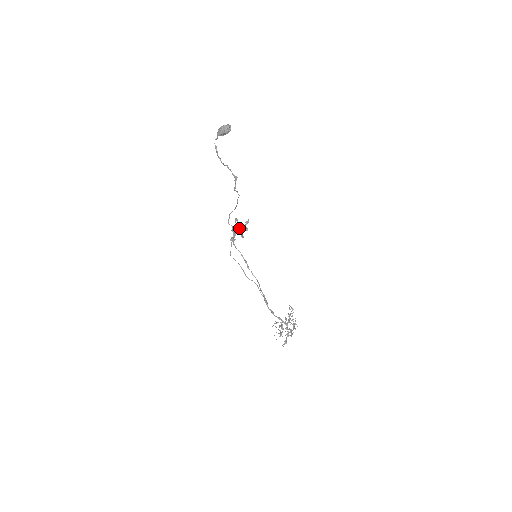
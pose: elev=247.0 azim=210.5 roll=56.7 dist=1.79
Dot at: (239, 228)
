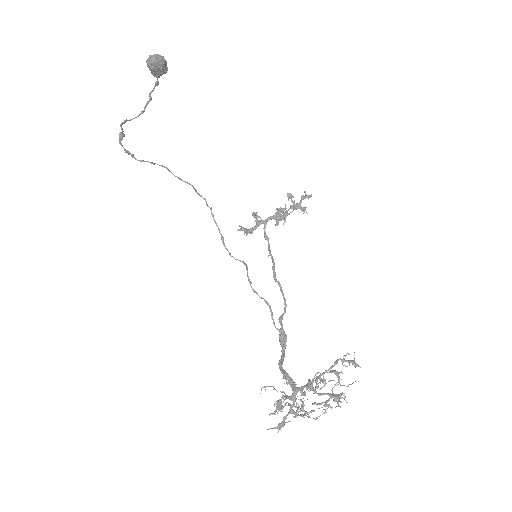
Dot at: (278, 209)
